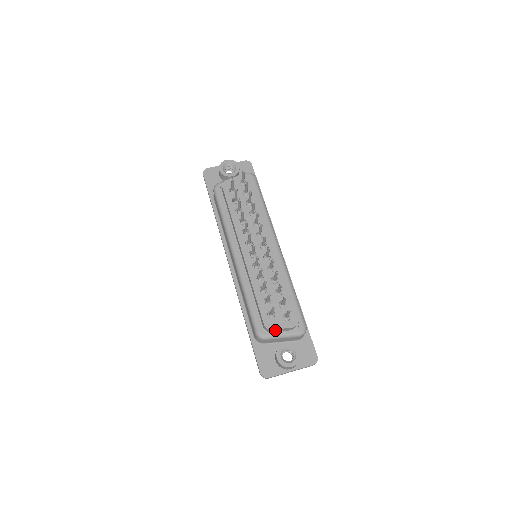
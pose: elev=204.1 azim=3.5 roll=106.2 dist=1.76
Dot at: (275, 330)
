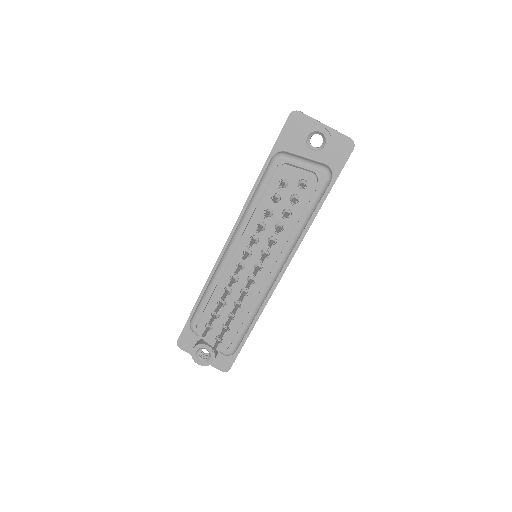
Dot at: occluded
